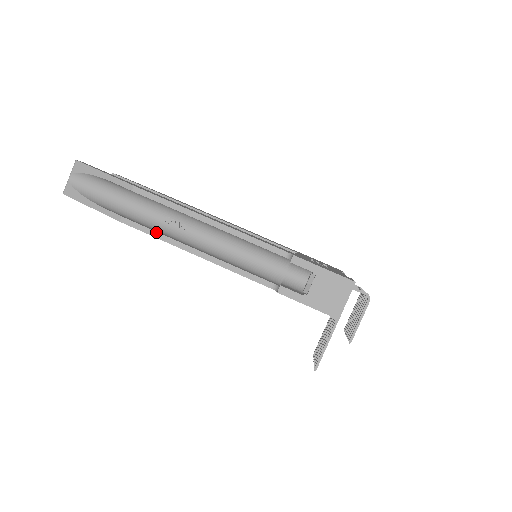
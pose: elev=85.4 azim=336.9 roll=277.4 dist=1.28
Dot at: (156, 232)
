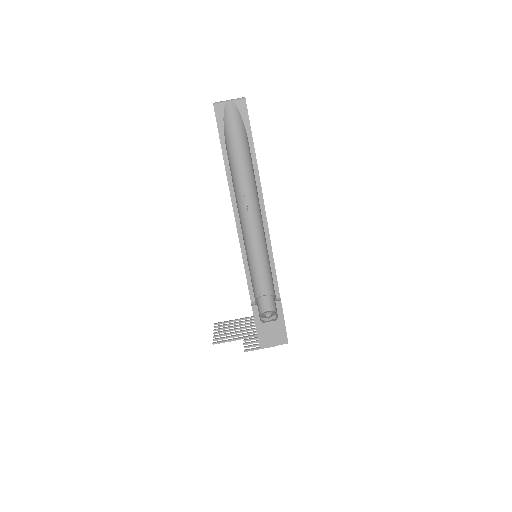
Dot at: (236, 202)
